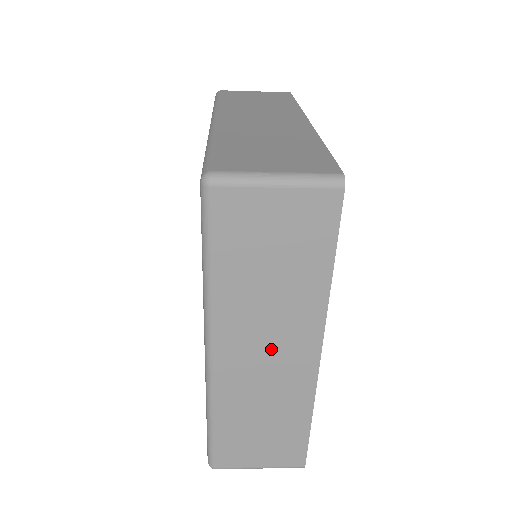
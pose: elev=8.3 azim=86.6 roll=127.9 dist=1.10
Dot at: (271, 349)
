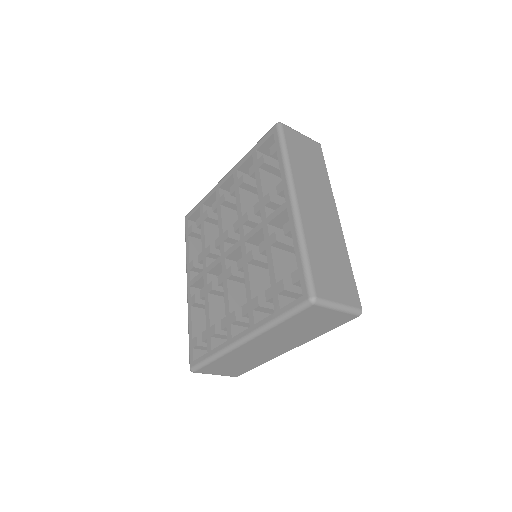
Dot at: (272, 346)
